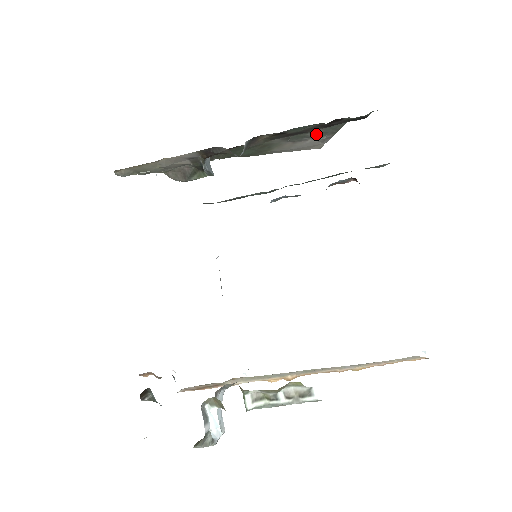
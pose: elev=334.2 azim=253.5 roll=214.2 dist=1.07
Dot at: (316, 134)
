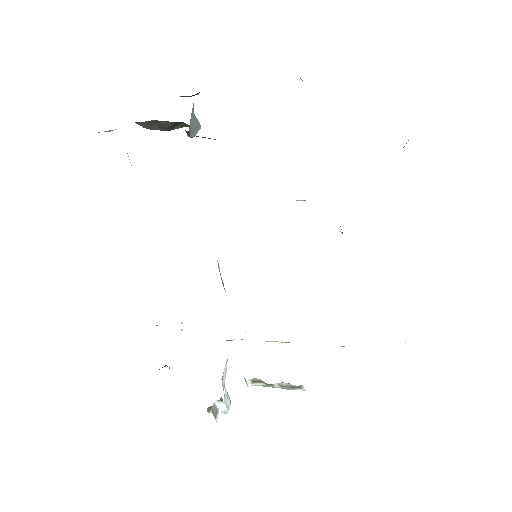
Dot at: occluded
